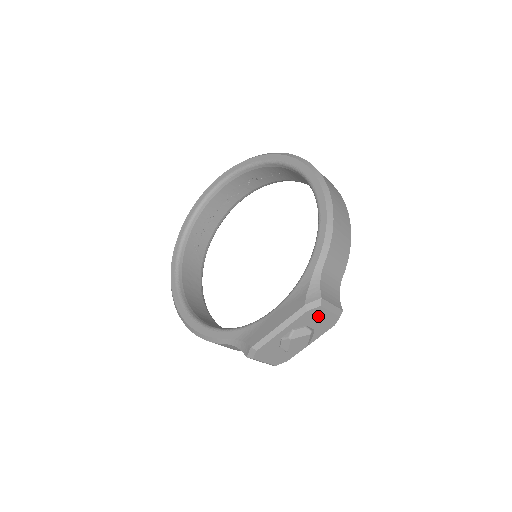
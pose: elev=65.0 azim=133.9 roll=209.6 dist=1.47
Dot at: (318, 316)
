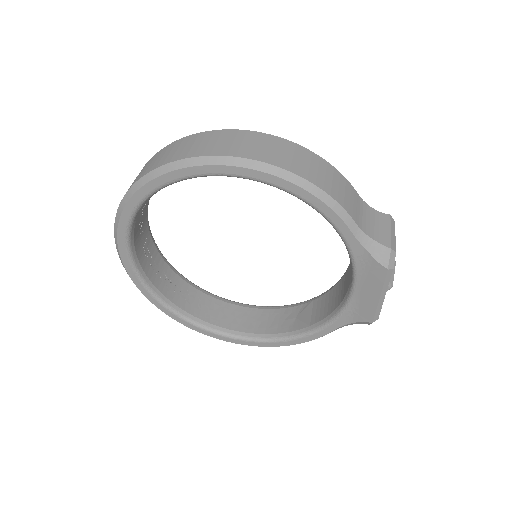
Dot at: occluded
